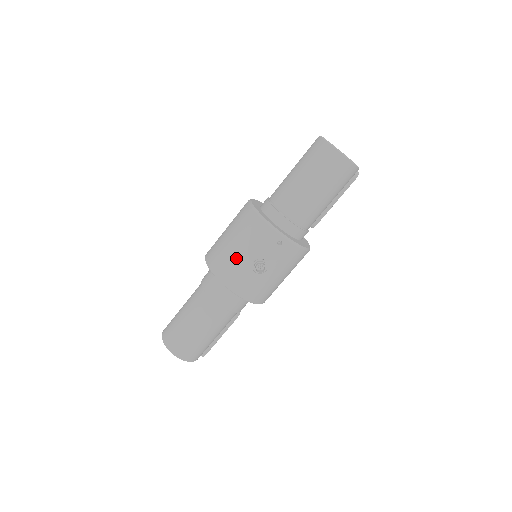
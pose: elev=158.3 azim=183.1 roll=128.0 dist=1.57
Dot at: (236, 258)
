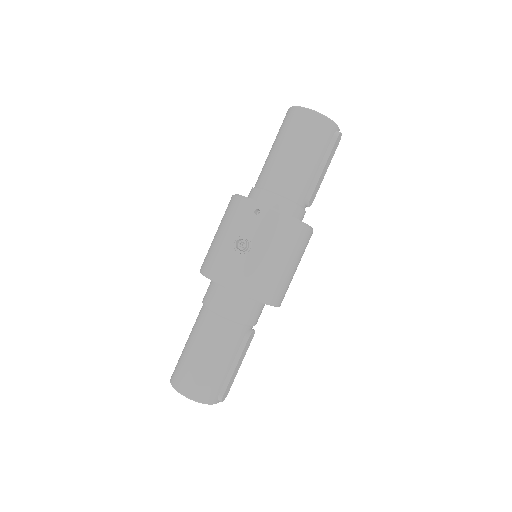
Dot at: (219, 246)
